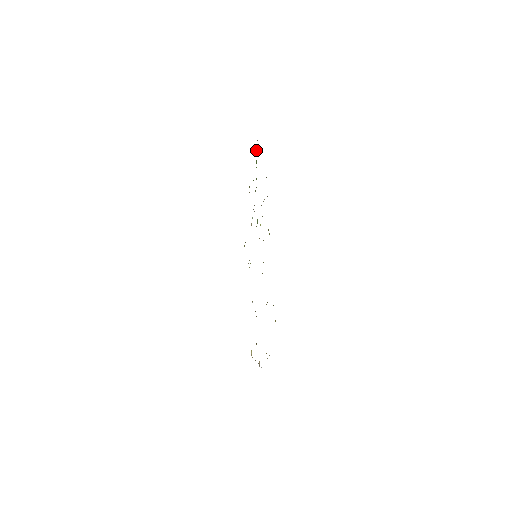
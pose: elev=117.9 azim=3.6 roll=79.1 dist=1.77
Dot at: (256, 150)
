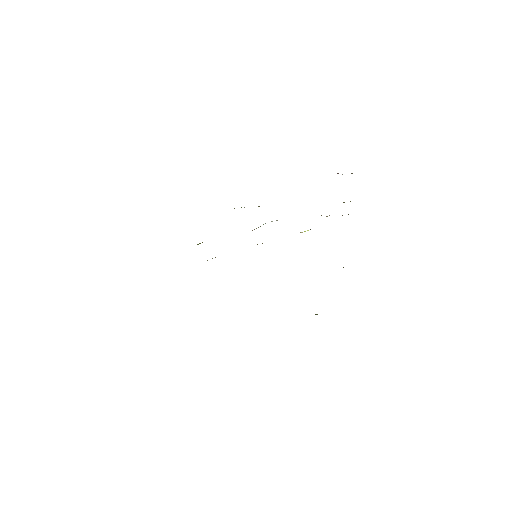
Dot at: occluded
